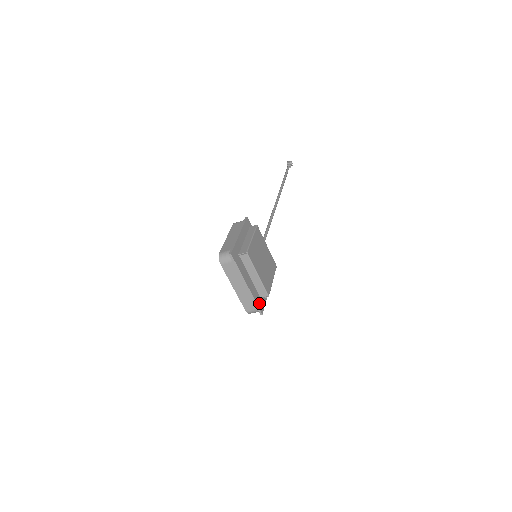
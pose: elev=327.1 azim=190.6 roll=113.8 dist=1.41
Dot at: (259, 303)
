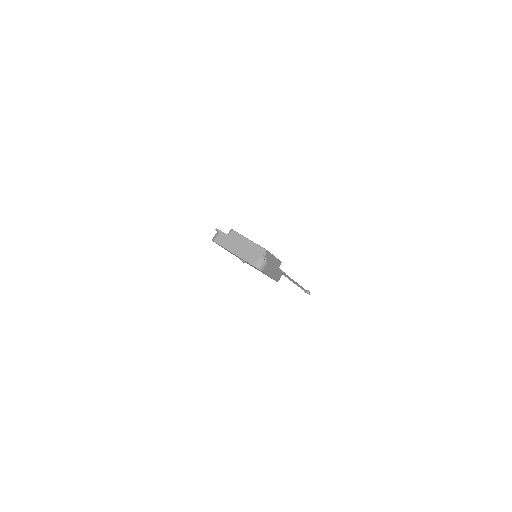
Dot at: (261, 255)
